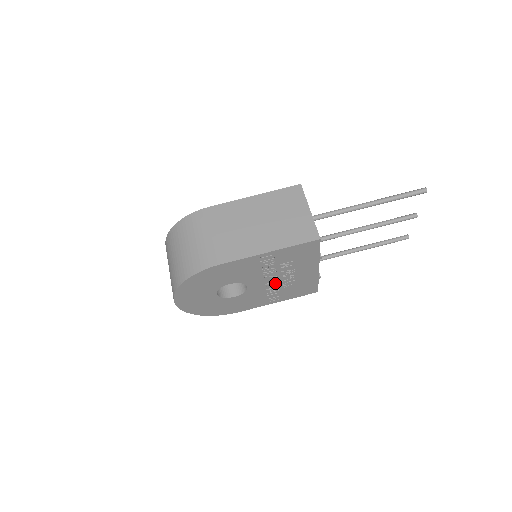
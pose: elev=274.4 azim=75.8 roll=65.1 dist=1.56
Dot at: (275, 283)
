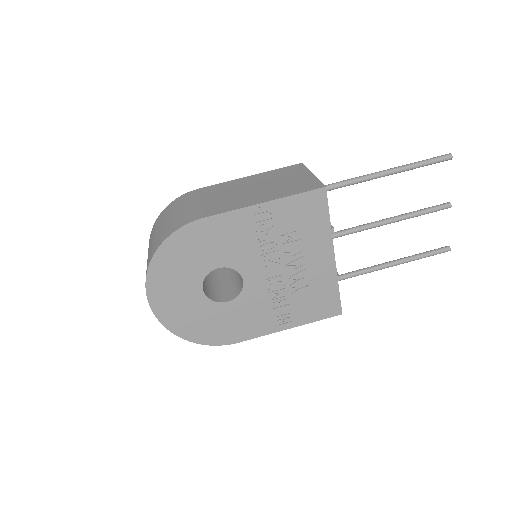
Dot at: (280, 279)
